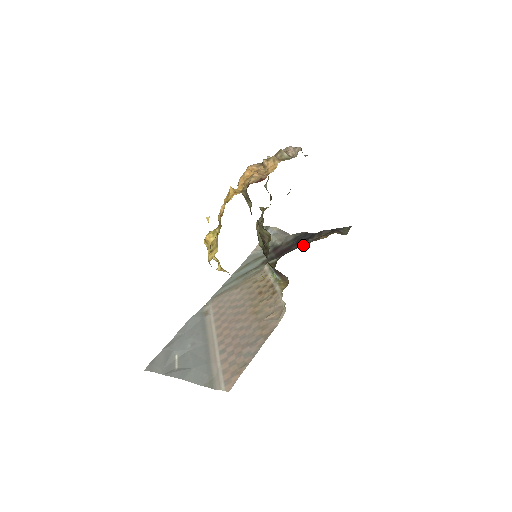
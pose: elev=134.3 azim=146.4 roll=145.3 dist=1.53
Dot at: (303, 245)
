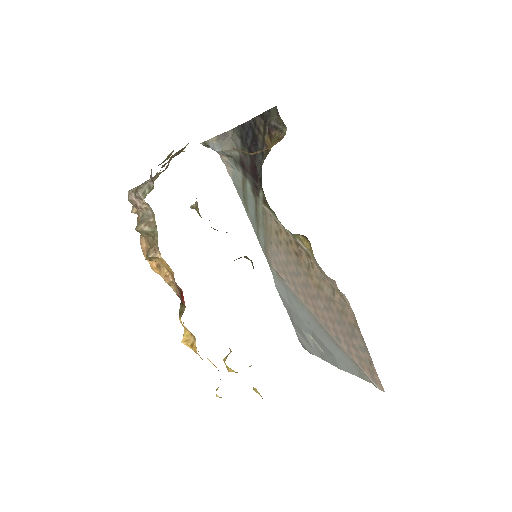
Dot at: (260, 155)
